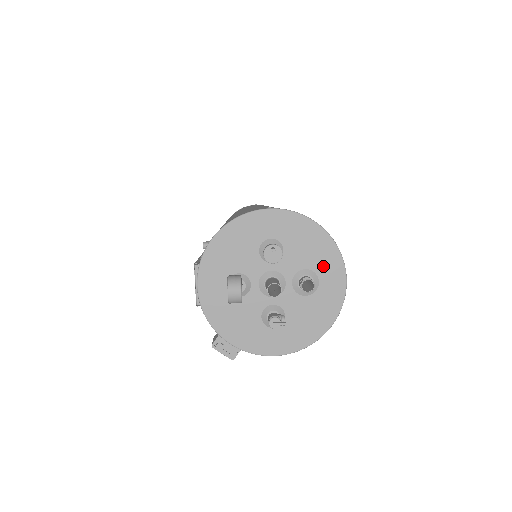
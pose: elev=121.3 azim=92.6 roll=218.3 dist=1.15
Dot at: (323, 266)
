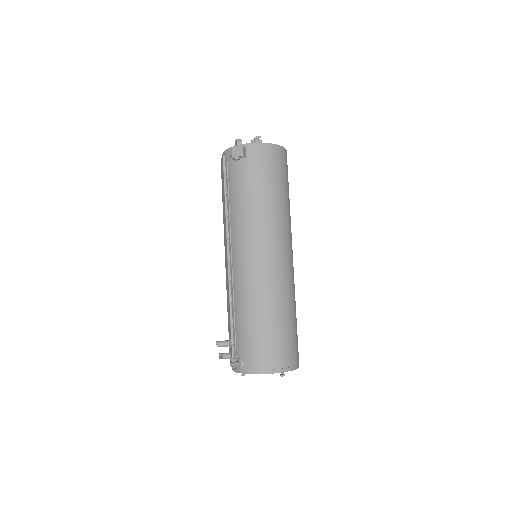
Dot at: occluded
